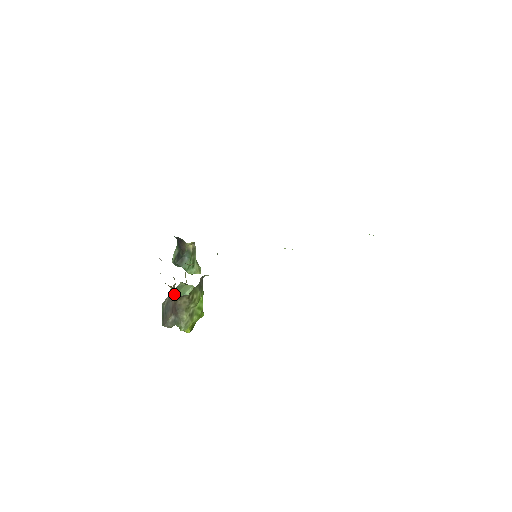
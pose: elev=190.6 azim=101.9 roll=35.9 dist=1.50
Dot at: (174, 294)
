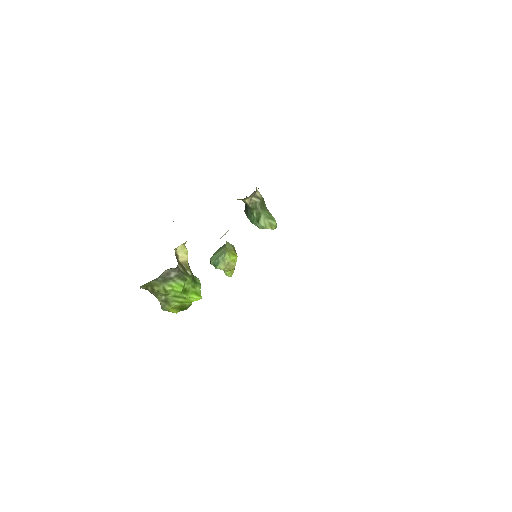
Dot at: occluded
